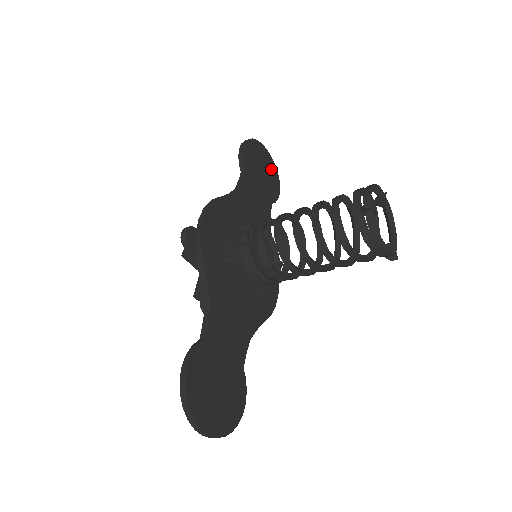
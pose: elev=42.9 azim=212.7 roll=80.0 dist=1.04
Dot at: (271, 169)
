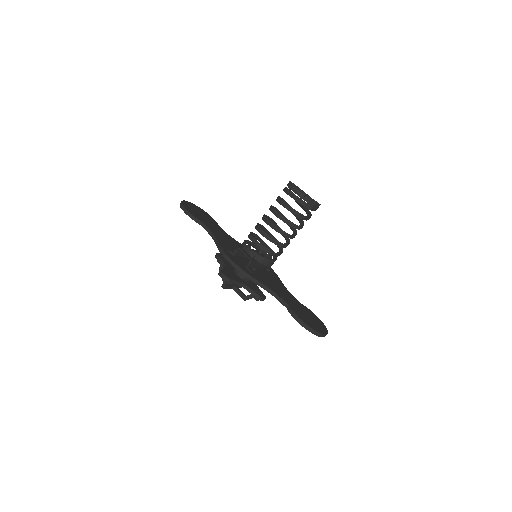
Dot at: (198, 209)
